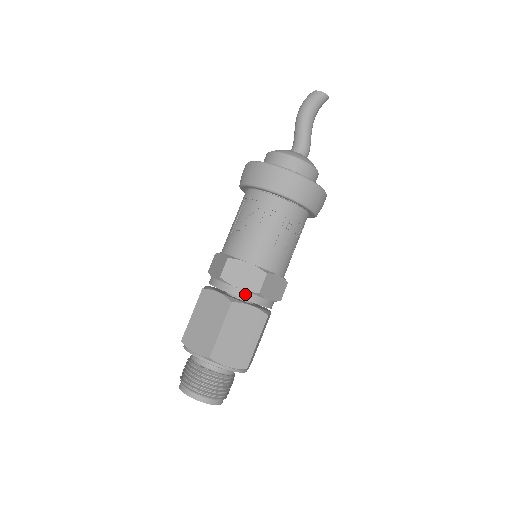
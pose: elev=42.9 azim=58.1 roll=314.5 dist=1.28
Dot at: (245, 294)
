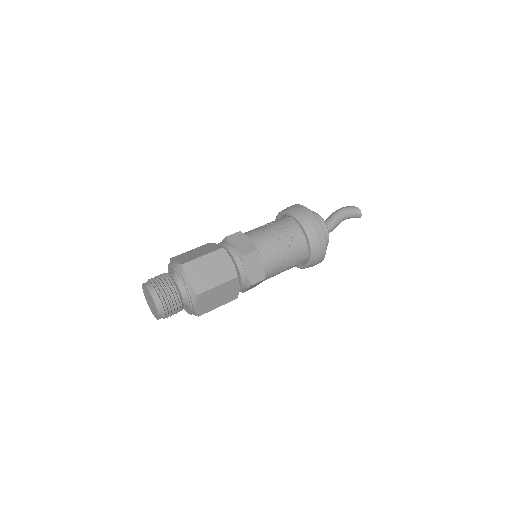
Dot at: (234, 252)
